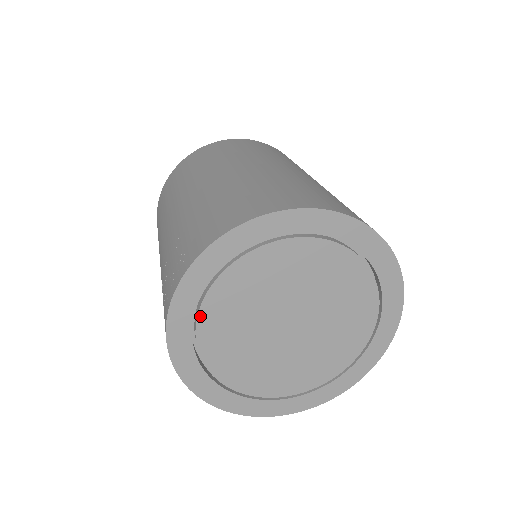
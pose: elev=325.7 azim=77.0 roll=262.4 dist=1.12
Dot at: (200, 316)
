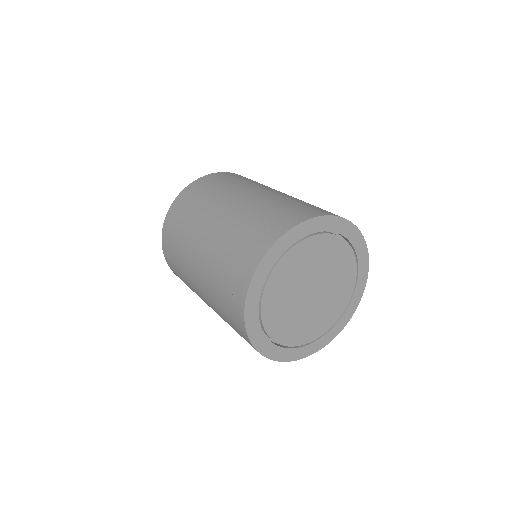
Dot at: (275, 268)
